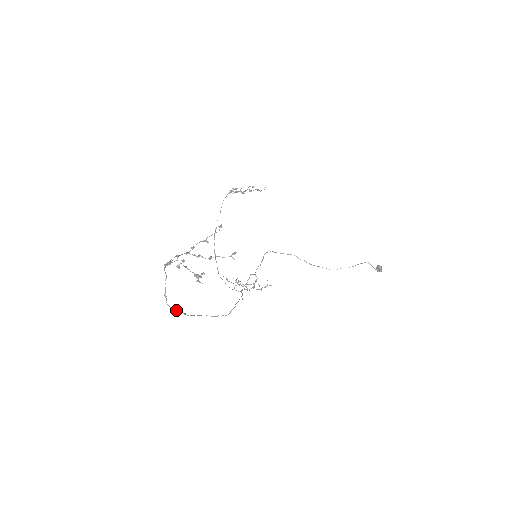
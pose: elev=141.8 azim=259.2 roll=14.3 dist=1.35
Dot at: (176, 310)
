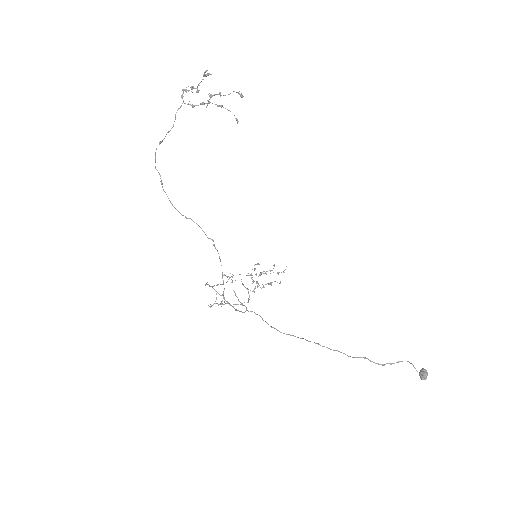
Dot at: occluded
